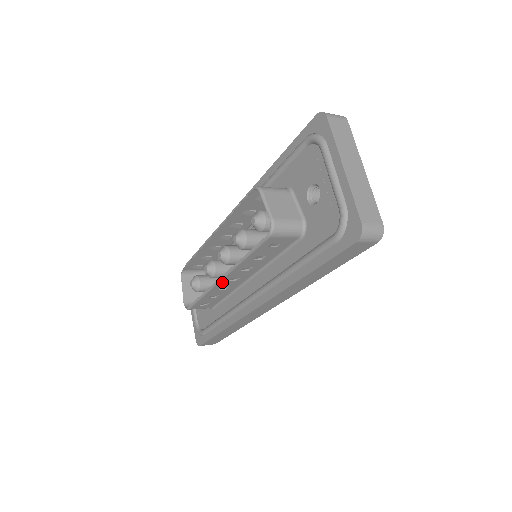
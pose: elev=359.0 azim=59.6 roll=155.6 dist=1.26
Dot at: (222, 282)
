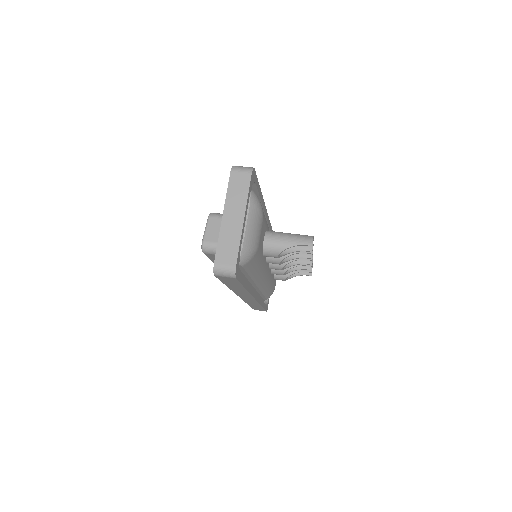
Dot at: occluded
